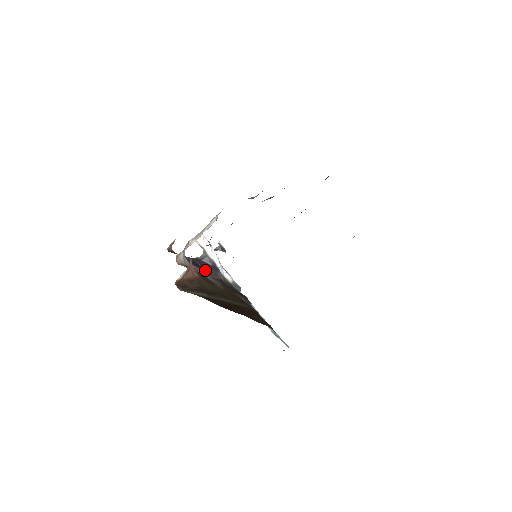
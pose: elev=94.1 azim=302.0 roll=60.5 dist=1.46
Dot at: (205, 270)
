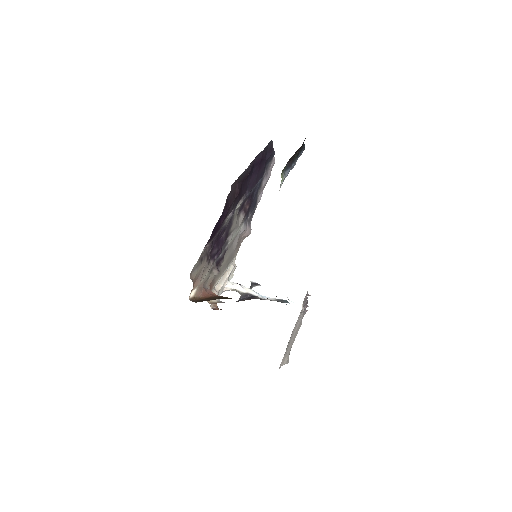
Dot at: occluded
